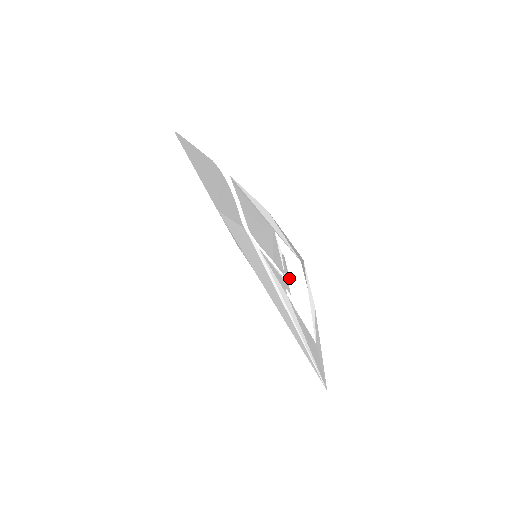
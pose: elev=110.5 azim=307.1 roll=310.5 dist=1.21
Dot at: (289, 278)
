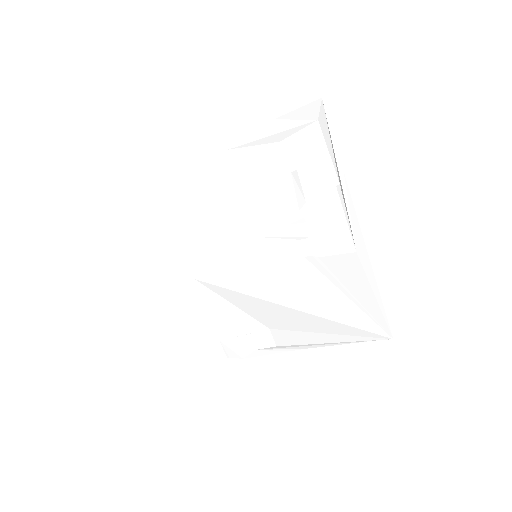
Dot at: (305, 198)
